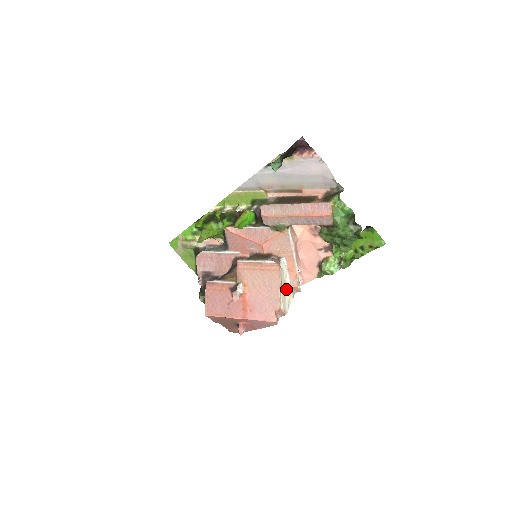
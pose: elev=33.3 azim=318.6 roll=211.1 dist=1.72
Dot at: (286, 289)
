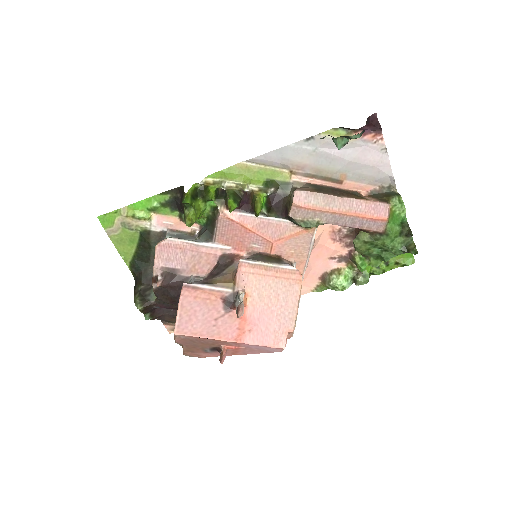
Dot at: occluded
